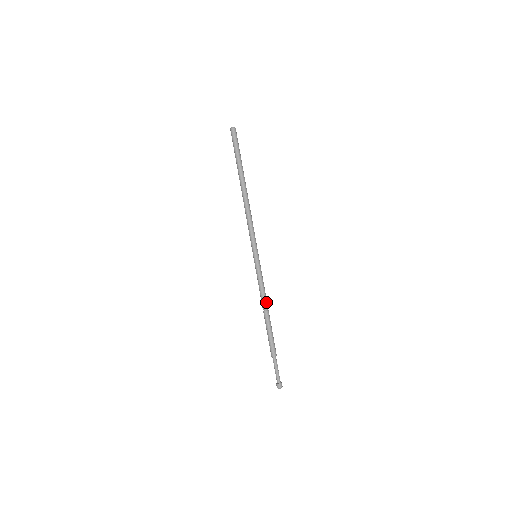
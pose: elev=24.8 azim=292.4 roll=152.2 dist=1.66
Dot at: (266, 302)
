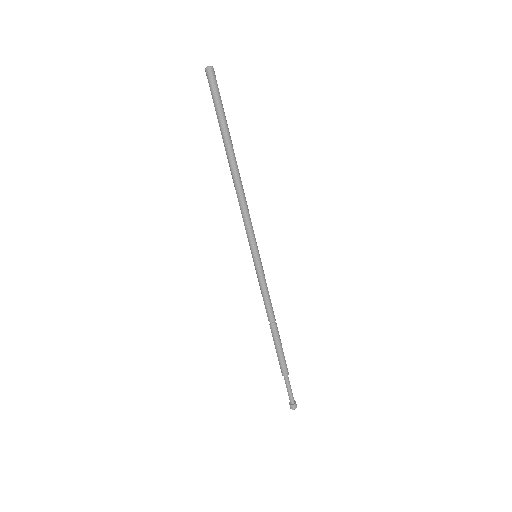
Dot at: (273, 313)
